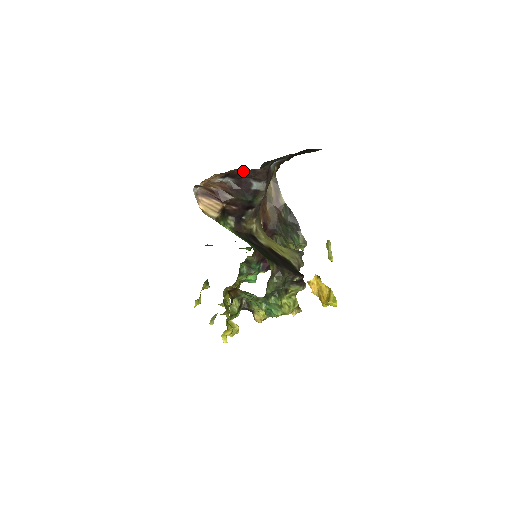
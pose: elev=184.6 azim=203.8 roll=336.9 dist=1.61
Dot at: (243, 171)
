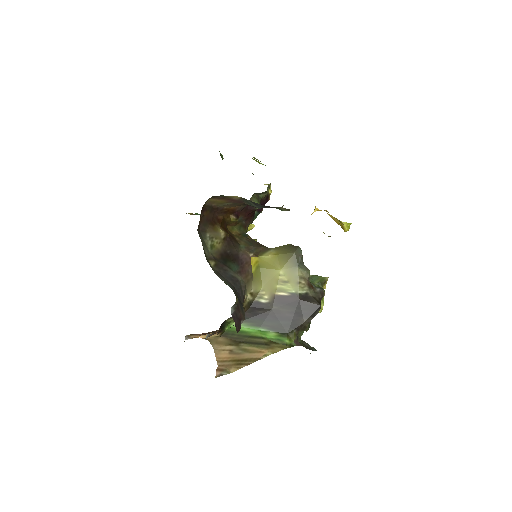
Dot at: occluded
